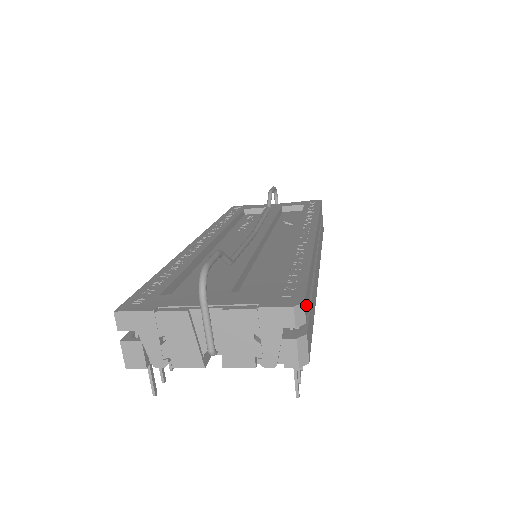
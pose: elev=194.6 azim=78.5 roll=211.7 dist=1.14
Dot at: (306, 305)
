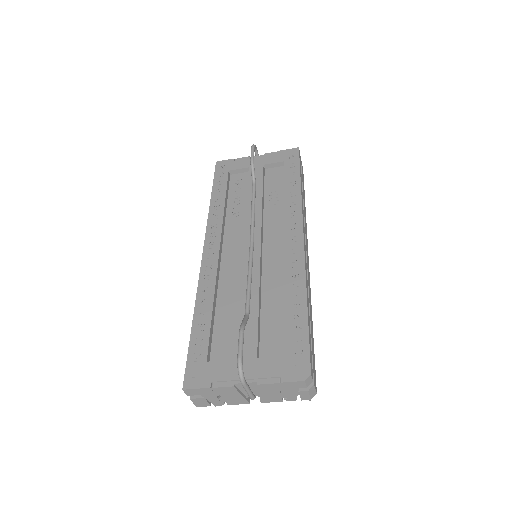
Dot at: (311, 366)
